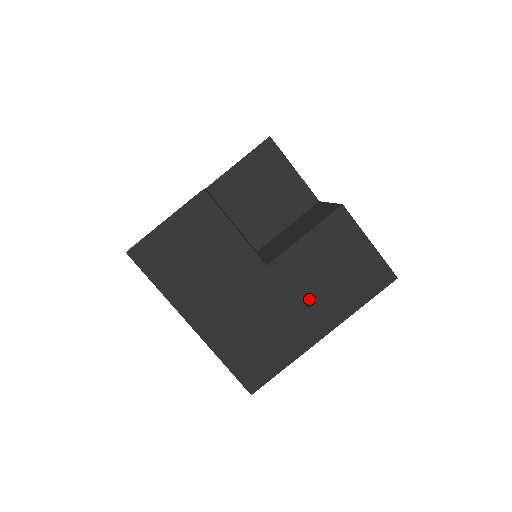
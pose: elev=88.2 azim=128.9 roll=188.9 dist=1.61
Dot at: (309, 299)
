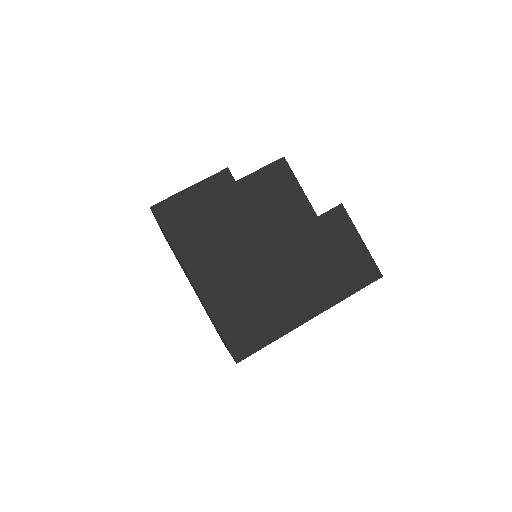
Dot at: (303, 280)
